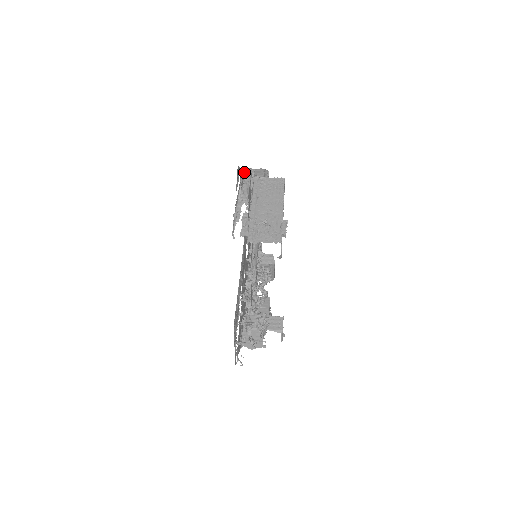
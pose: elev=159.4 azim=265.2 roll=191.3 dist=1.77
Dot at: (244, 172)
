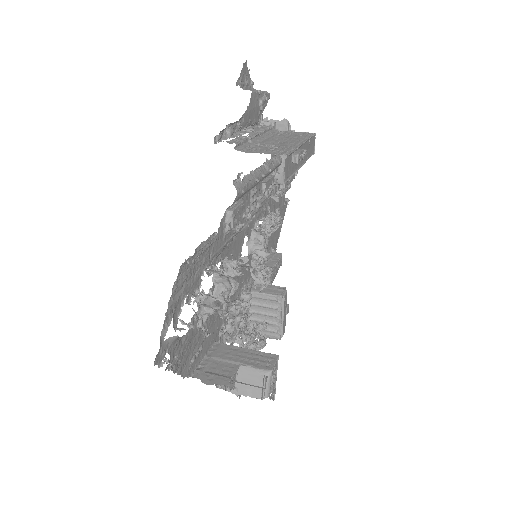
Dot at: (261, 119)
